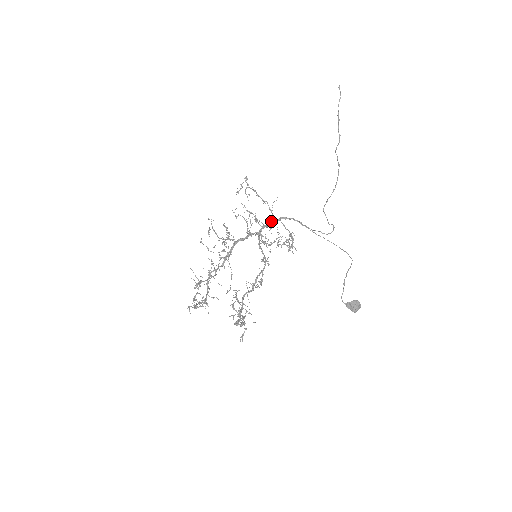
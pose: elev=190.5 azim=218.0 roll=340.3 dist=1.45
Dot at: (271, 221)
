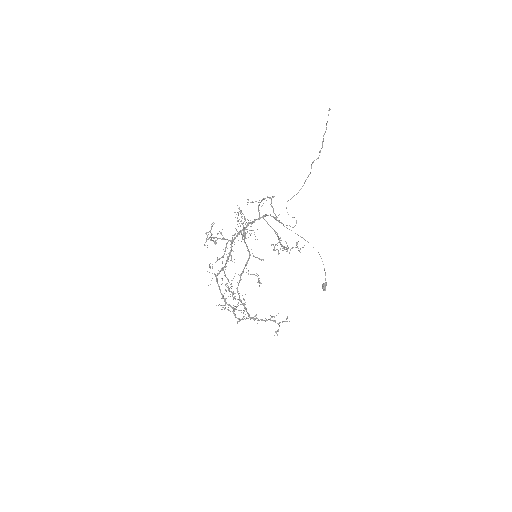
Dot at: (256, 219)
